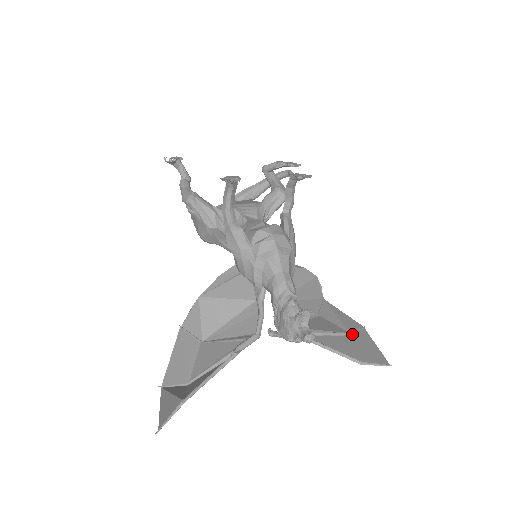
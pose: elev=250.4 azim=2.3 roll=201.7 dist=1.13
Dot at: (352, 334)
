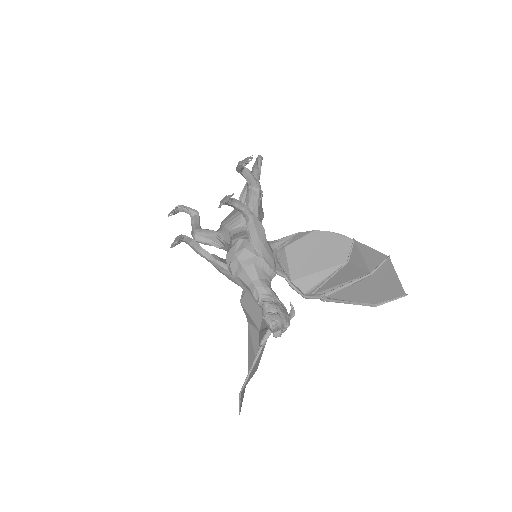
Dot at: (374, 272)
